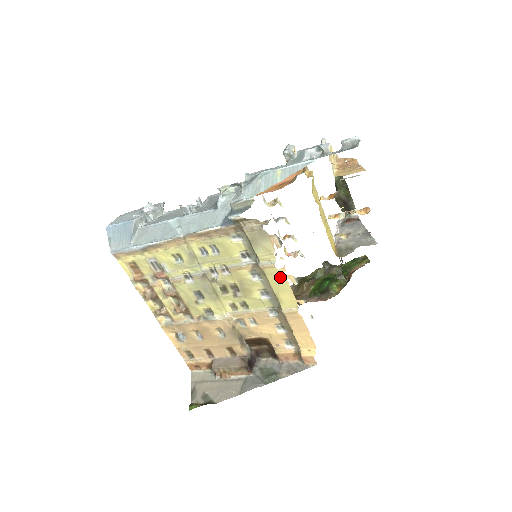
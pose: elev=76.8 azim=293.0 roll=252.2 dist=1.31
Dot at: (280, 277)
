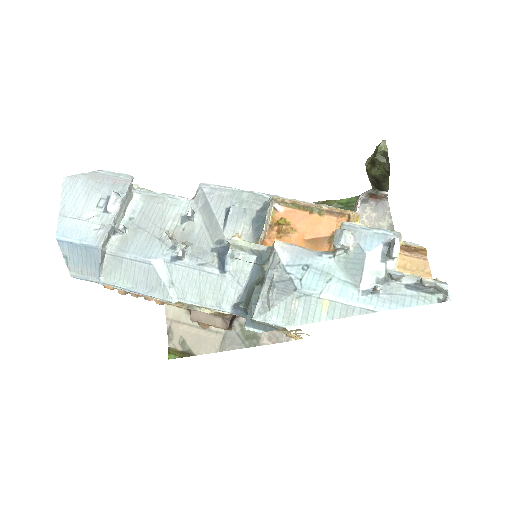
Dot at: occluded
